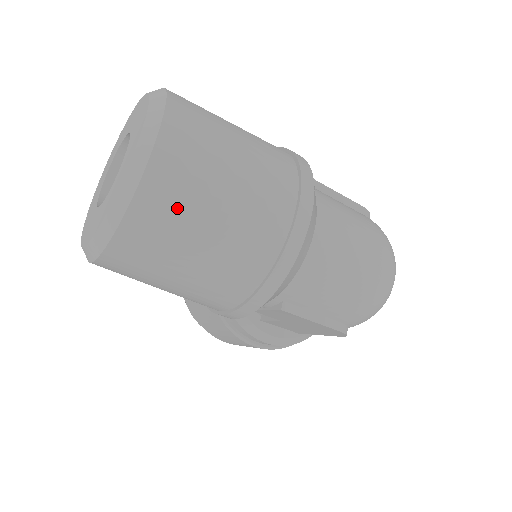
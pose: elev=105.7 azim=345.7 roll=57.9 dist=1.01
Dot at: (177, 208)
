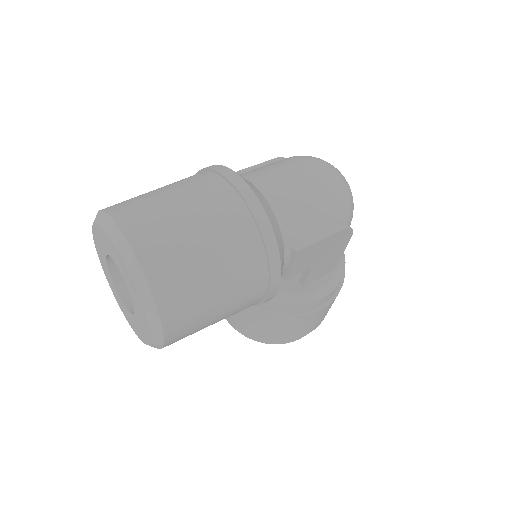
Dot at: (171, 251)
